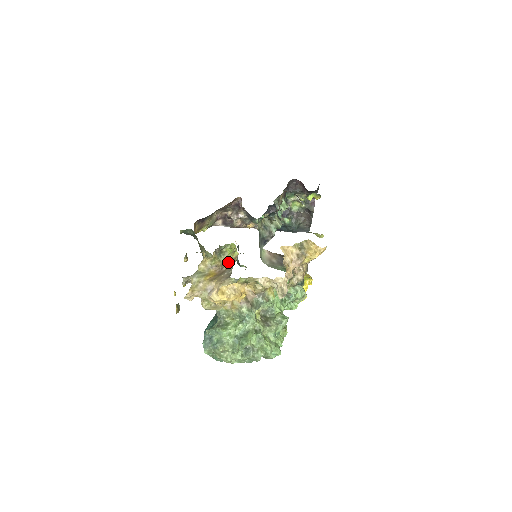
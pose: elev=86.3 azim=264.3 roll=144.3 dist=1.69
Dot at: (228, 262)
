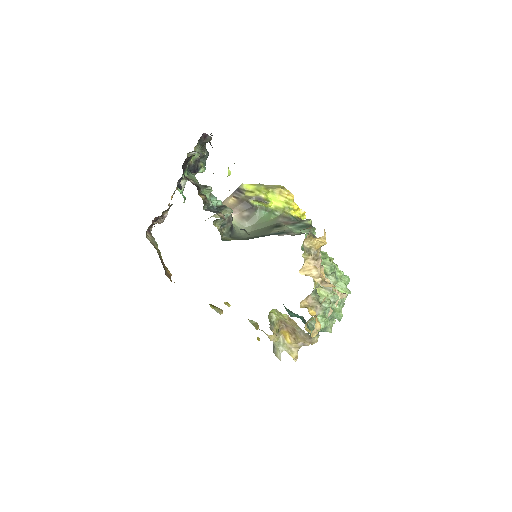
Dot at: (284, 320)
